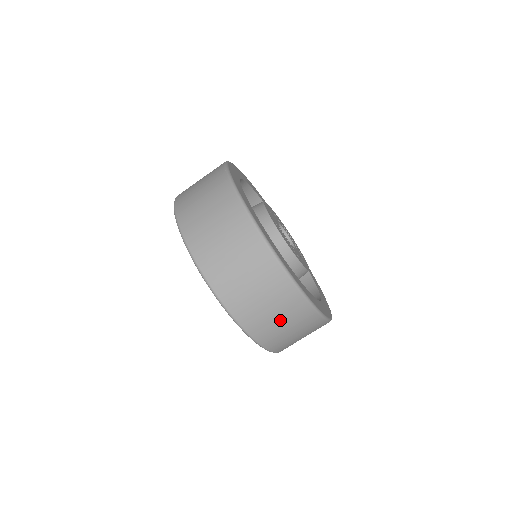
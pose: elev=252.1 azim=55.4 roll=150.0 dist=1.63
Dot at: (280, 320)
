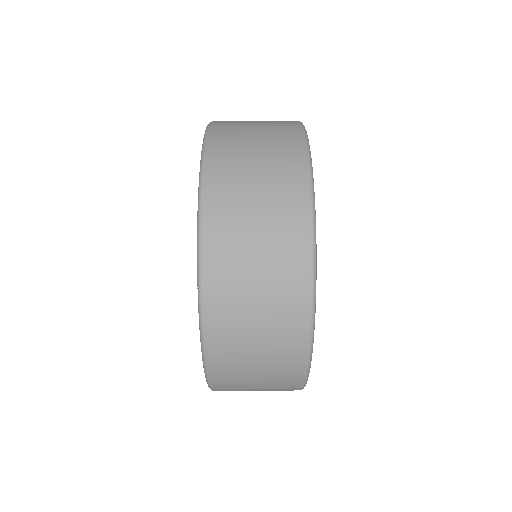
Dot at: (257, 191)
